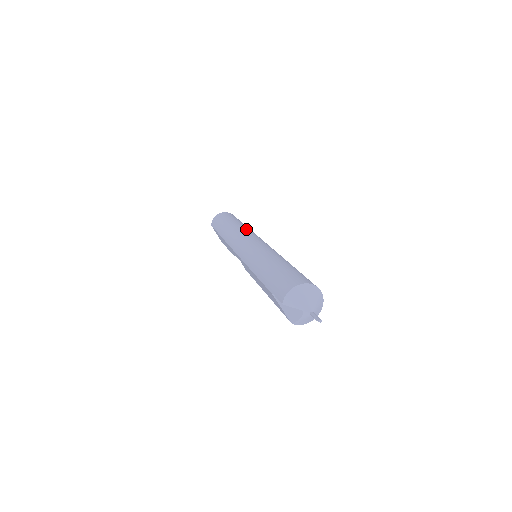
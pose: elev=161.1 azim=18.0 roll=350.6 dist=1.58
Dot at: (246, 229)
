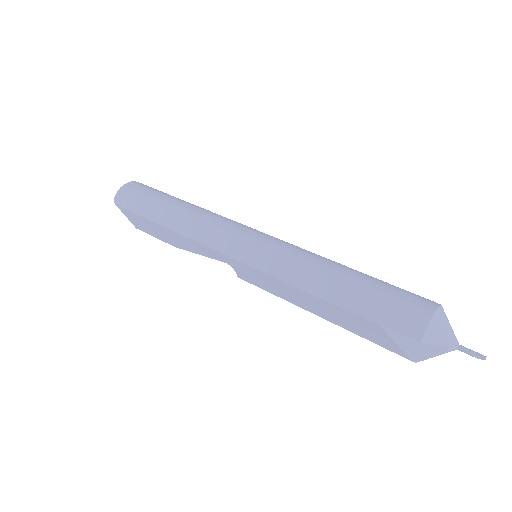
Dot at: (213, 213)
